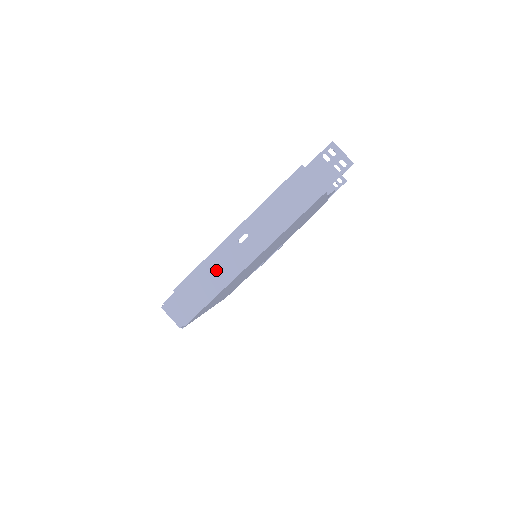
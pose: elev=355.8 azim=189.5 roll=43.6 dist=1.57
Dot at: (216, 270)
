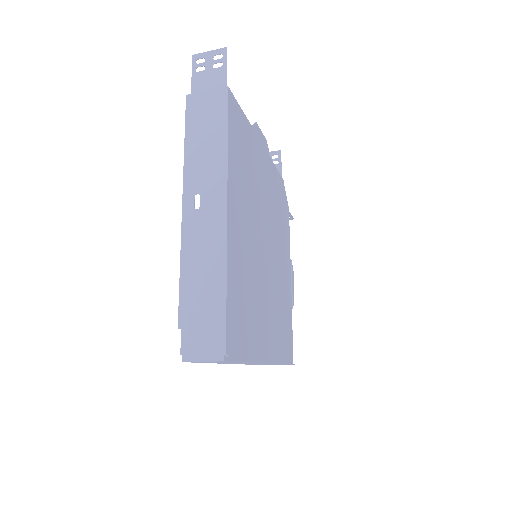
Dot at: (201, 258)
